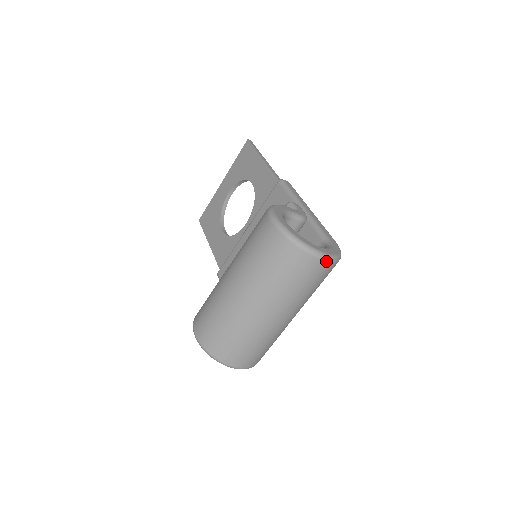
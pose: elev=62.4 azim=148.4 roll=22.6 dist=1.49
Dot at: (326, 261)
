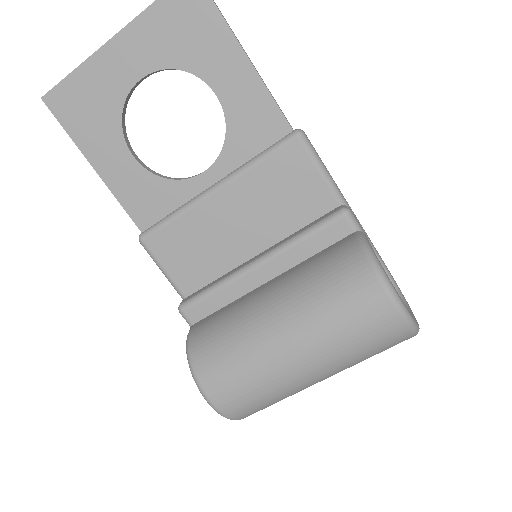
Dot at: occluded
